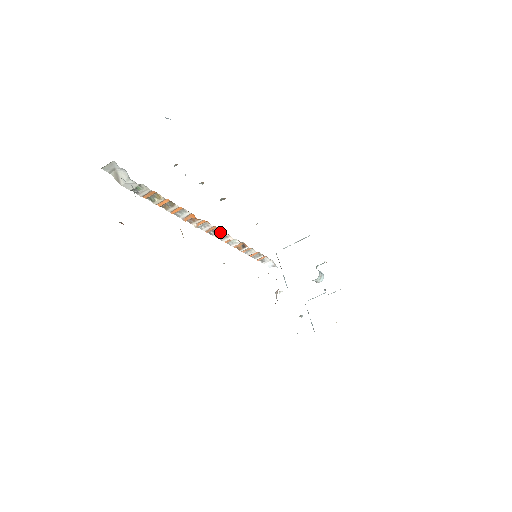
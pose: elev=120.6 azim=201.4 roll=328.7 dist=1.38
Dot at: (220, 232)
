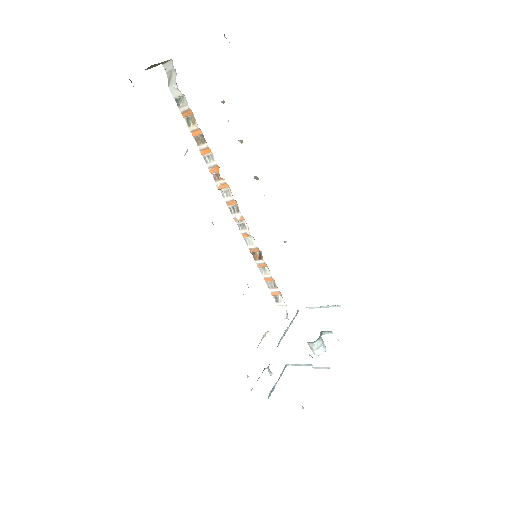
Dot at: (239, 214)
